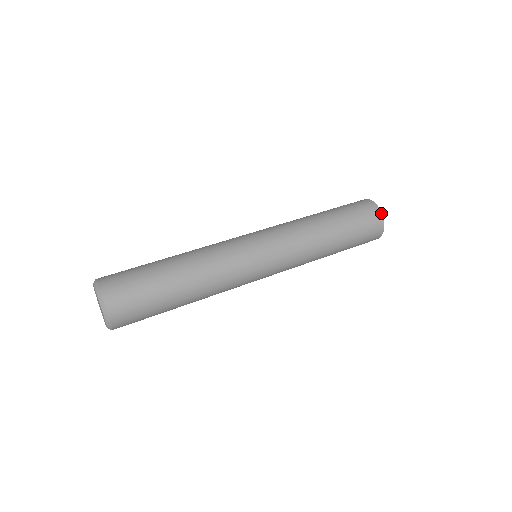
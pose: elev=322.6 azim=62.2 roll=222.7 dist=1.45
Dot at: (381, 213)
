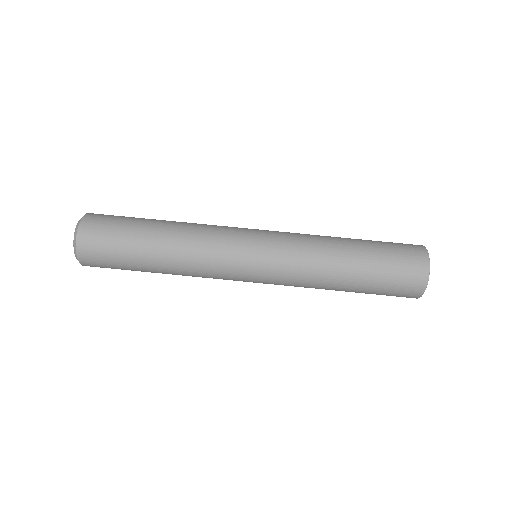
Dot at: (428, 263)
